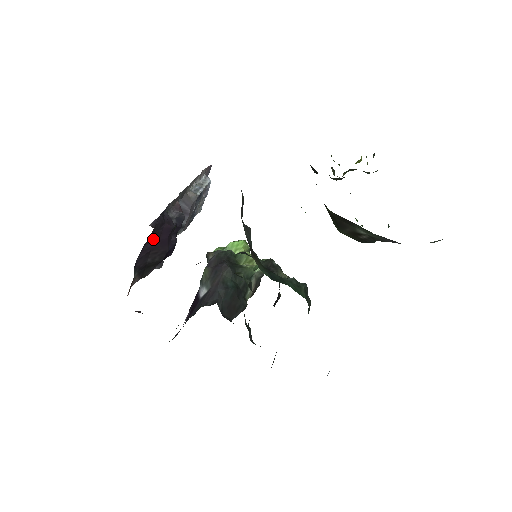
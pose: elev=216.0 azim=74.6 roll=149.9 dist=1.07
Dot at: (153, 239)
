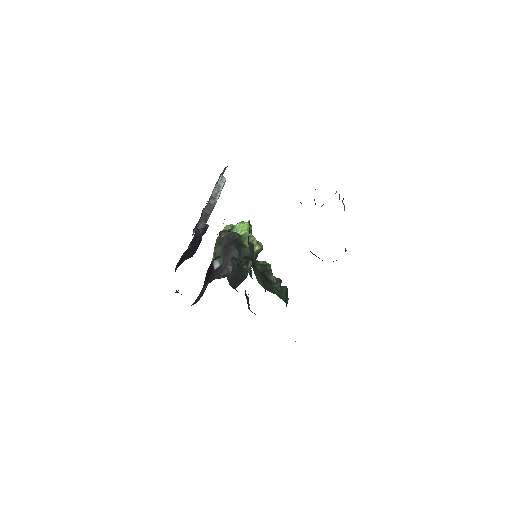
Dot at: (188, 249)
